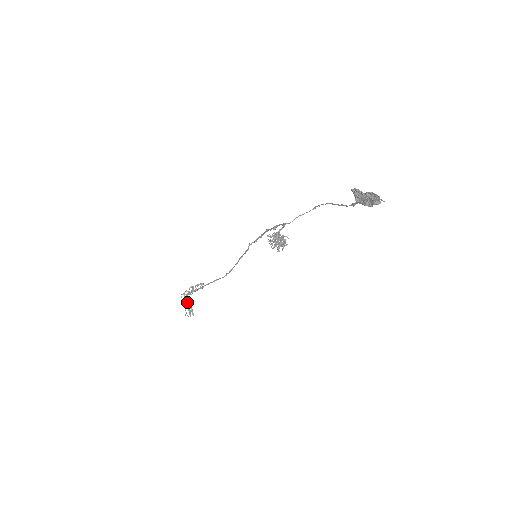
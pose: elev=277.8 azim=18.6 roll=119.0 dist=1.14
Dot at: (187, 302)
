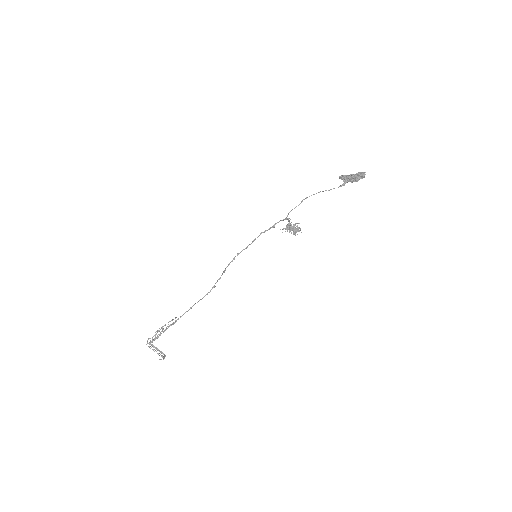
Dot at: (155, 348)
